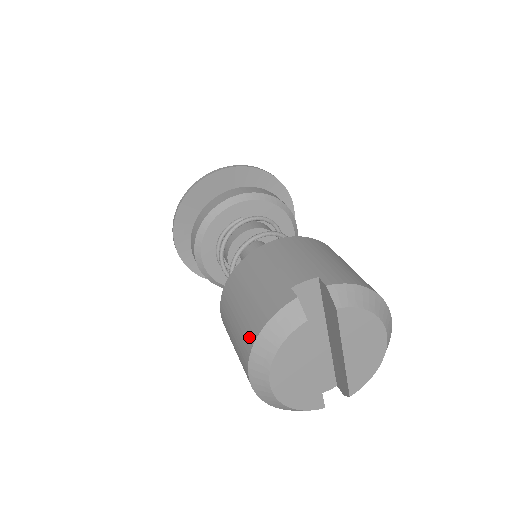
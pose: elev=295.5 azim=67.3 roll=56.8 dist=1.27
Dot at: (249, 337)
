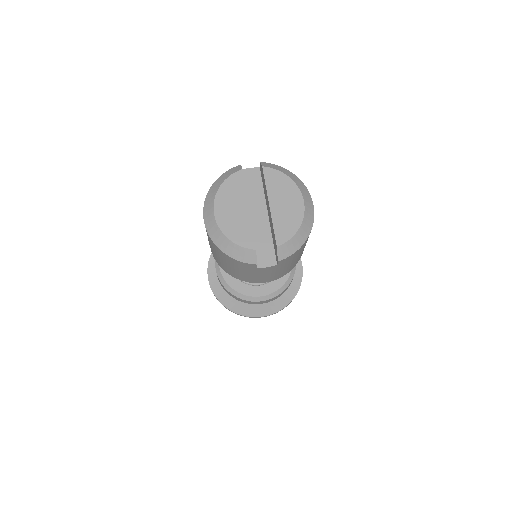
Dot at: occluded
